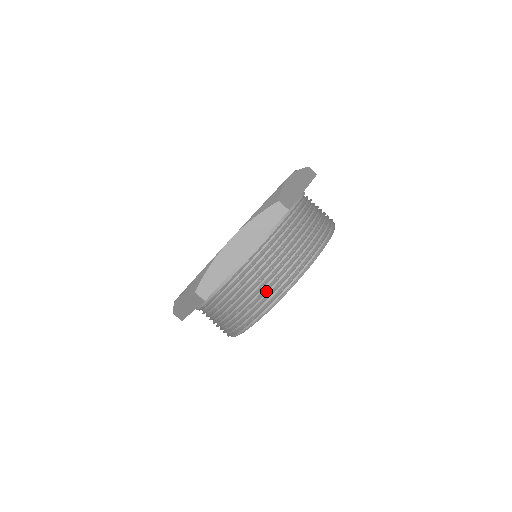
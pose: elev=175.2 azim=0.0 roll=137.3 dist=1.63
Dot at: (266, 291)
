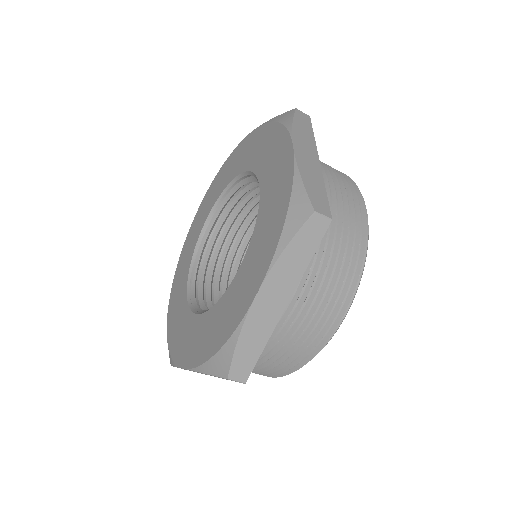
Dot at: (353, 208)
